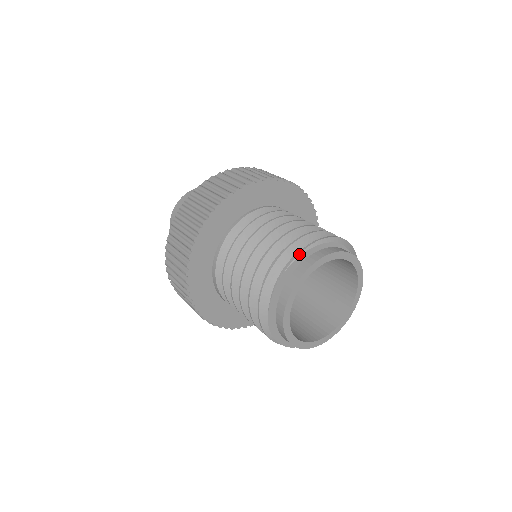
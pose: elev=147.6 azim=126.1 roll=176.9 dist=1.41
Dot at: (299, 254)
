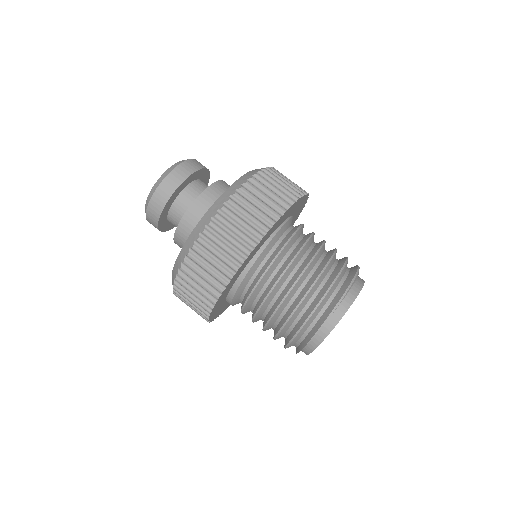
Dot at: (344, 297)
